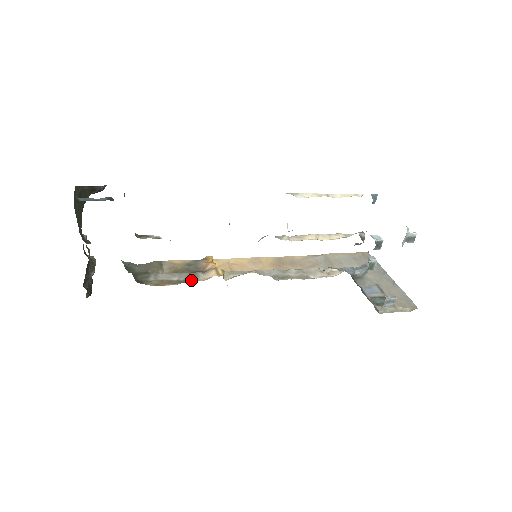
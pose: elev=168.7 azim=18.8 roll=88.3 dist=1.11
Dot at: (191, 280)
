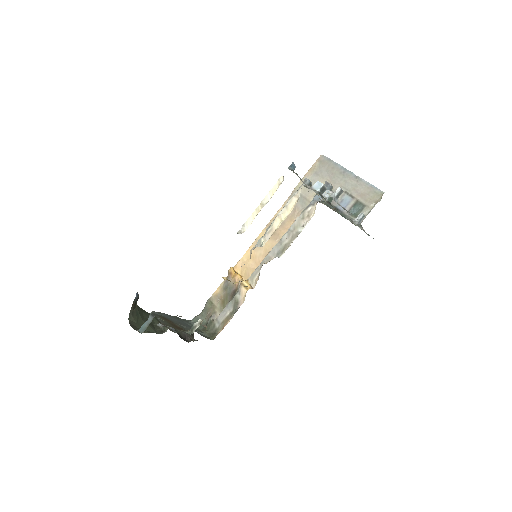
Dot at: (237, 308)
